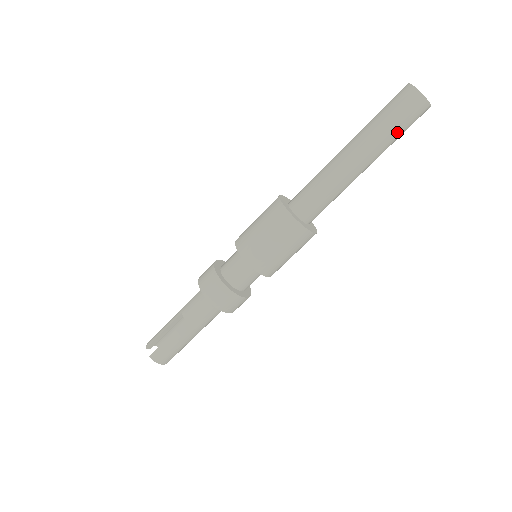
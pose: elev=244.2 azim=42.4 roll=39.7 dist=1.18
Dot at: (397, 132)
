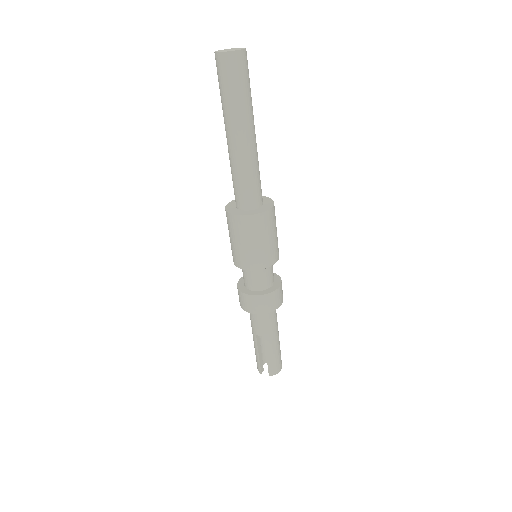
Dot at: (247, 91)
